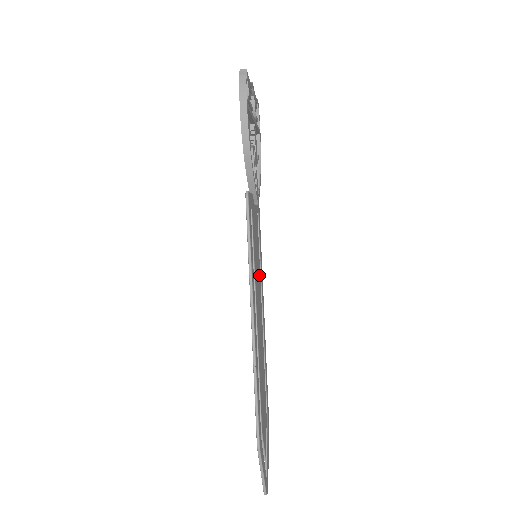
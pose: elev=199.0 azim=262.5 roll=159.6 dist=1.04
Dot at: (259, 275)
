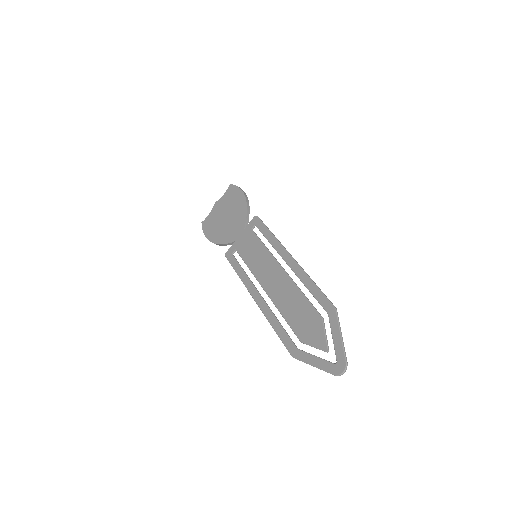
Dot at: (256, 270)
